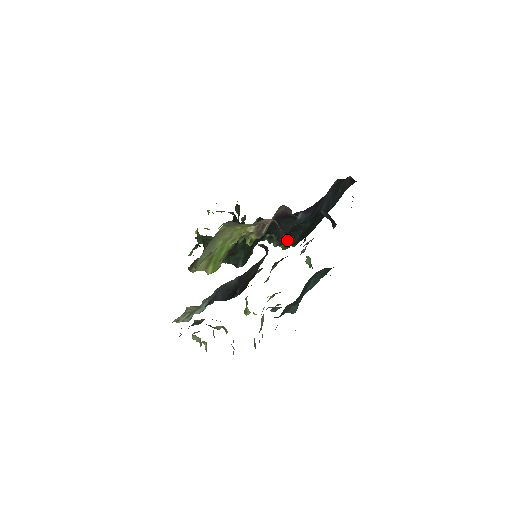
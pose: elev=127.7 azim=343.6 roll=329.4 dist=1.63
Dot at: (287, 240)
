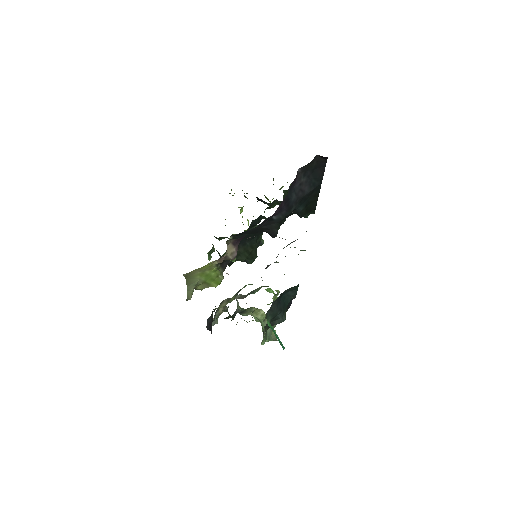
Dot at: occluded
